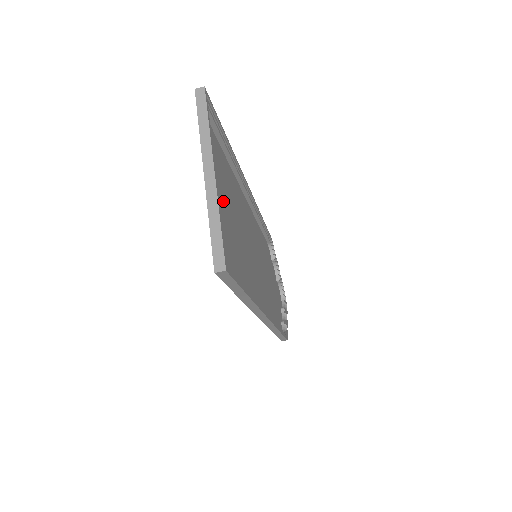
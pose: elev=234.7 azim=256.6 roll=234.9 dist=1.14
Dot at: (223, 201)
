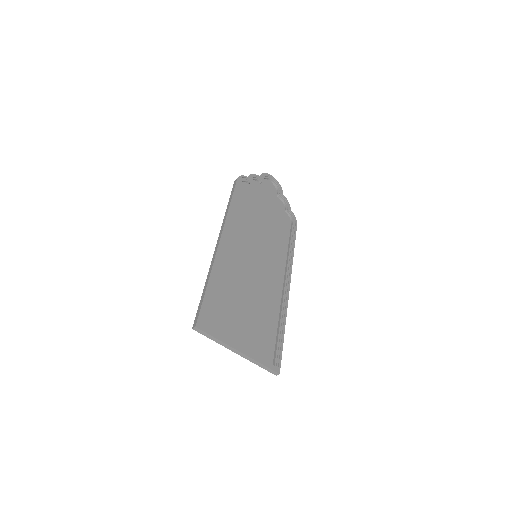
Dot at: (242, 324)
